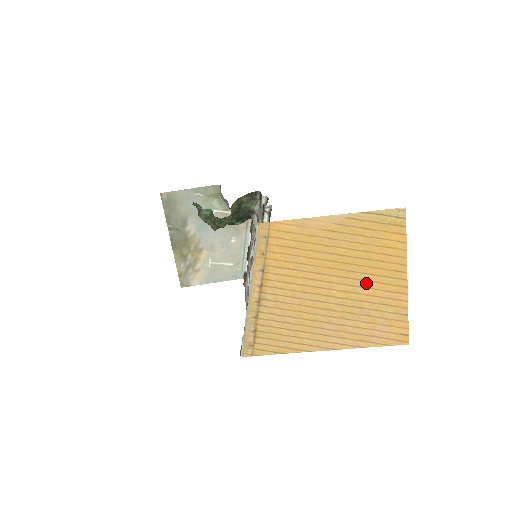
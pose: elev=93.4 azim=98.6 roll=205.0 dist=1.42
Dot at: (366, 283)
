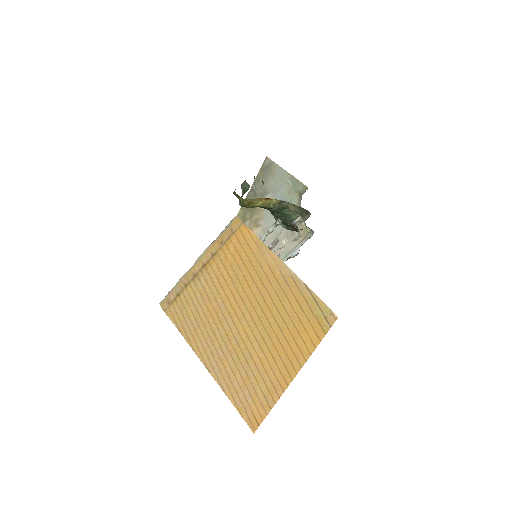
Dot at: (265, 346)
